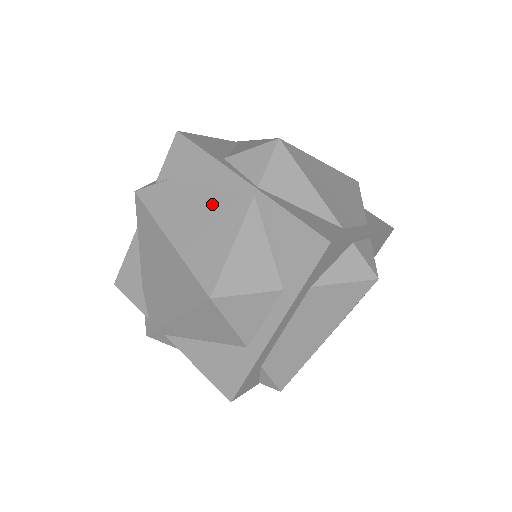
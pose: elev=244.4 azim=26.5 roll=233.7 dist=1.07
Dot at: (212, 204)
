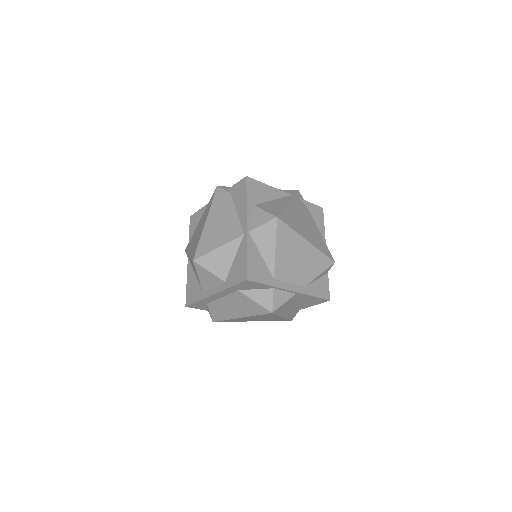
Dot at: (230, 222)
